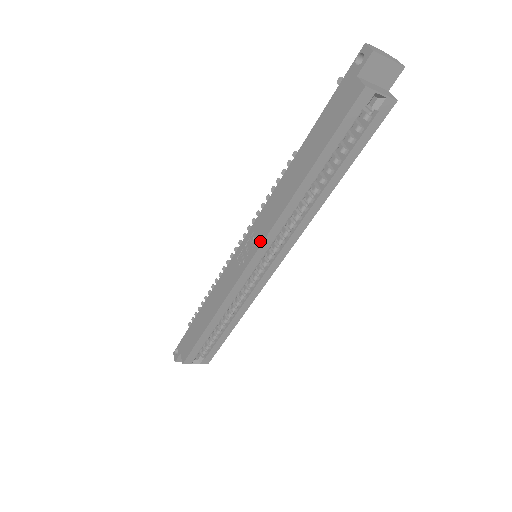
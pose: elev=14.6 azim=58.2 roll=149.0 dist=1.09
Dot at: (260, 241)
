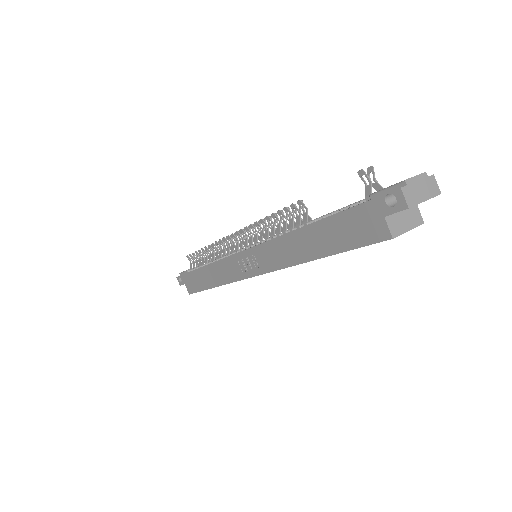
Dot at: (264, 270)
